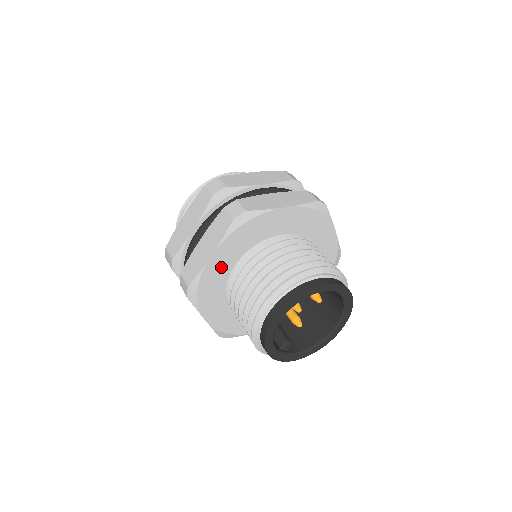
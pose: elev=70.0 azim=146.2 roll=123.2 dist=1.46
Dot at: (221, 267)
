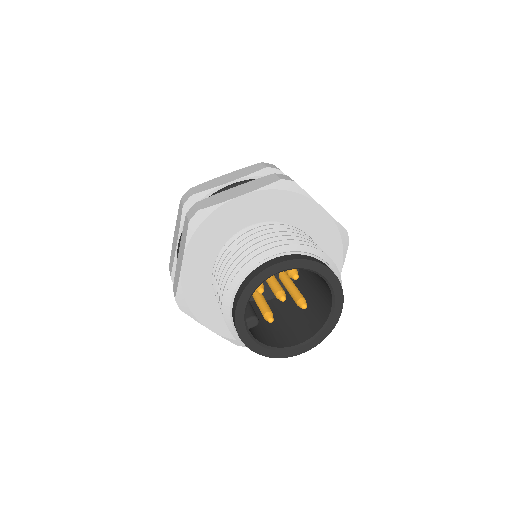
Dot at: (239, 216)
